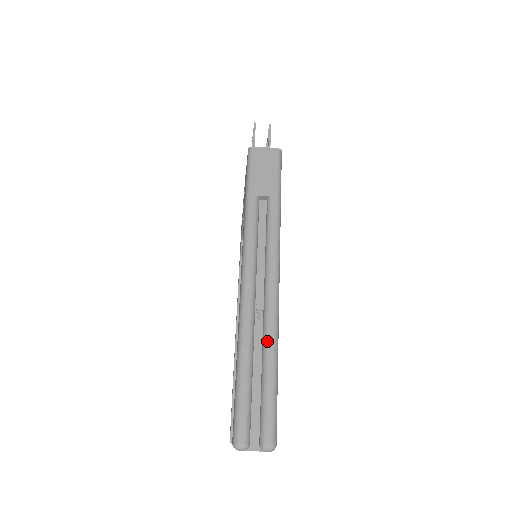
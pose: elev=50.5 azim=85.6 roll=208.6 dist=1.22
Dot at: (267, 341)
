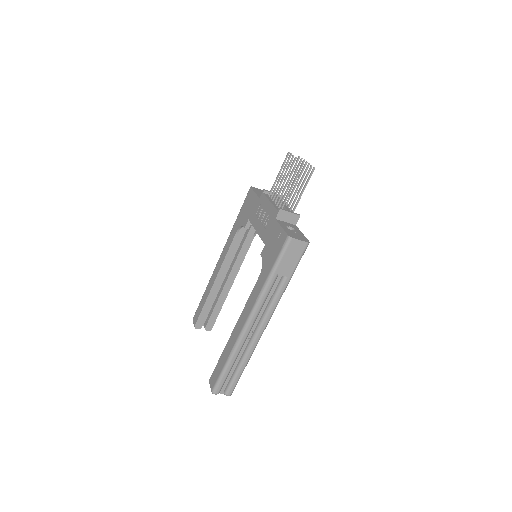
Dot at: (247, 355)
